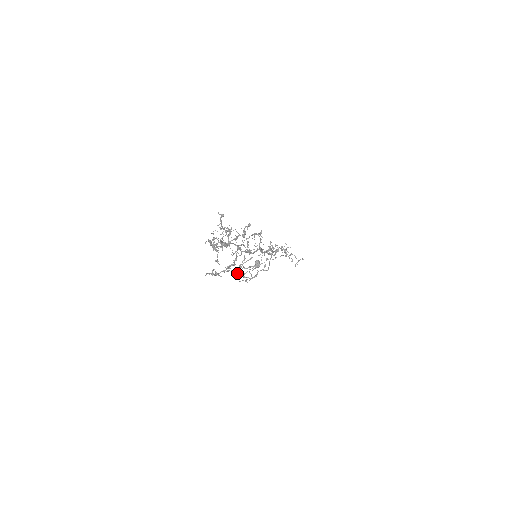
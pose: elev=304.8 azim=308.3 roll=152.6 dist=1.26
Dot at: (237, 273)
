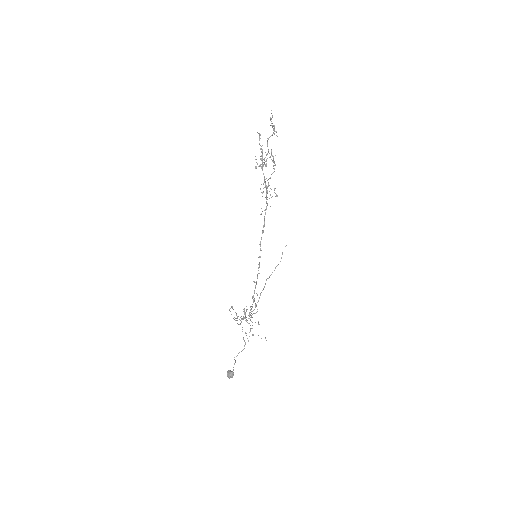
Dot at: (238, 316)
